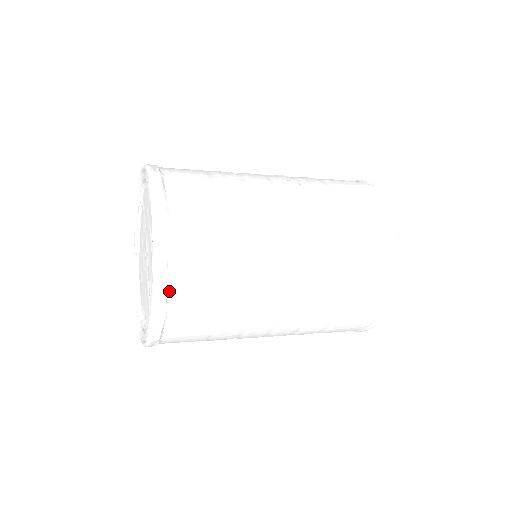
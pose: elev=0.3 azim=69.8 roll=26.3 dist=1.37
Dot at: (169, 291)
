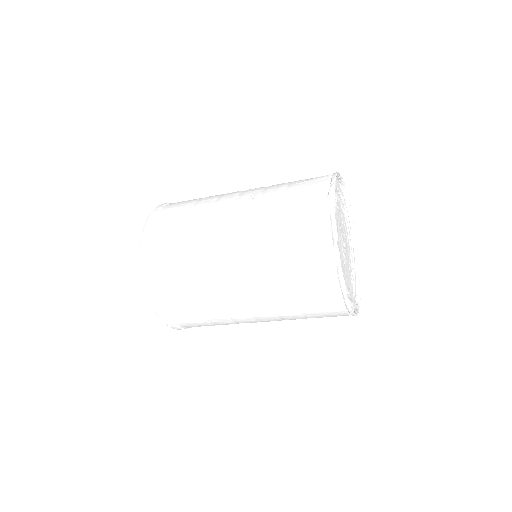
Dot at: (167, 315)
